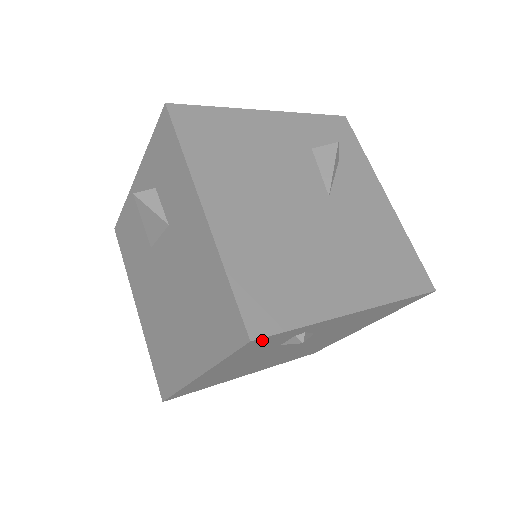
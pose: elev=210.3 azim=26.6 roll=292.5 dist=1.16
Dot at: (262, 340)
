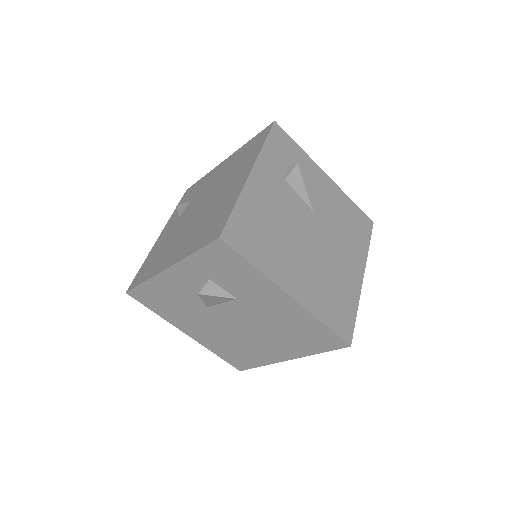
Dot at: occluded
